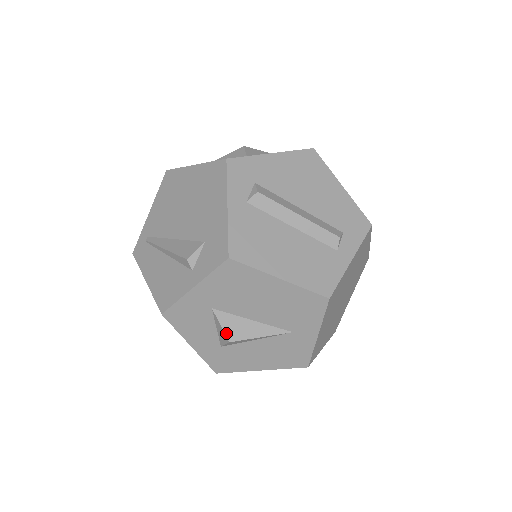
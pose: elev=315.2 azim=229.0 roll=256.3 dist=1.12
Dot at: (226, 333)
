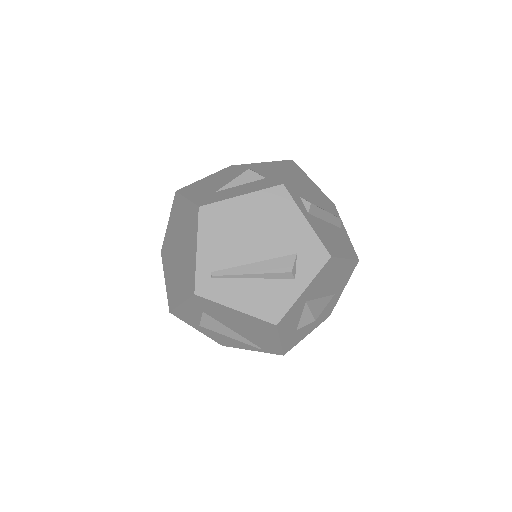
Dot at: (313, 315)
